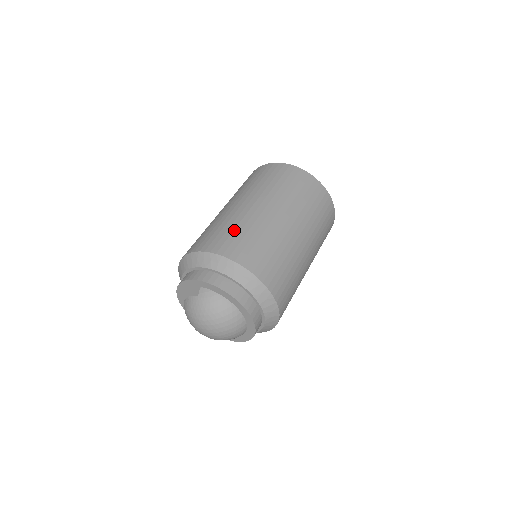
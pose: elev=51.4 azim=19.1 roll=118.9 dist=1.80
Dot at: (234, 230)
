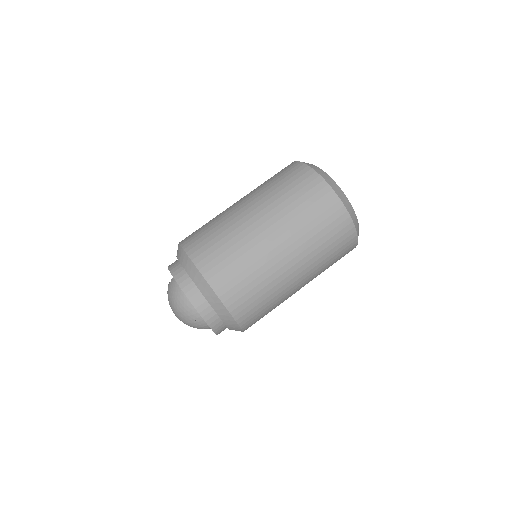
Dot at: (212, 230)
